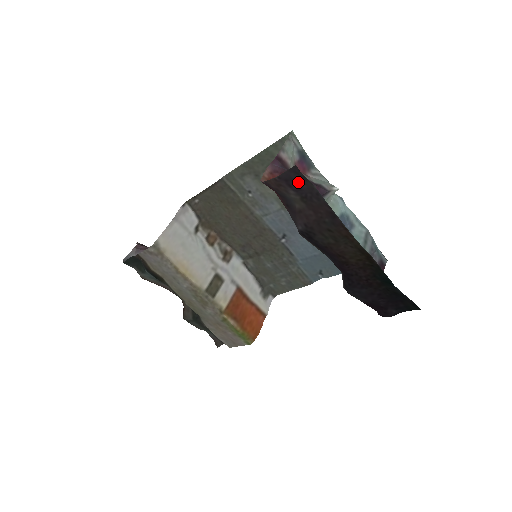
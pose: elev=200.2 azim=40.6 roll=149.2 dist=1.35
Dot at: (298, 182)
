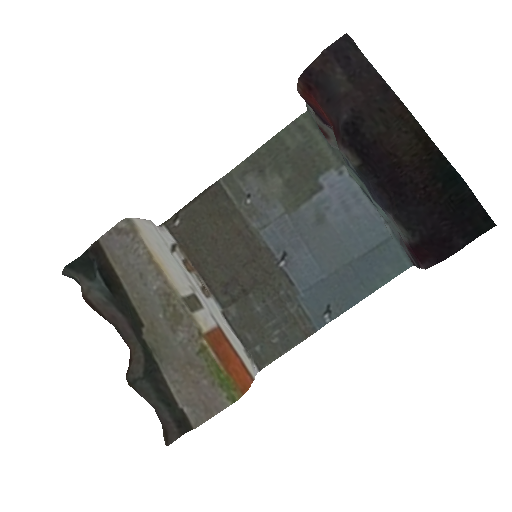
Dot at: (348, 53)
